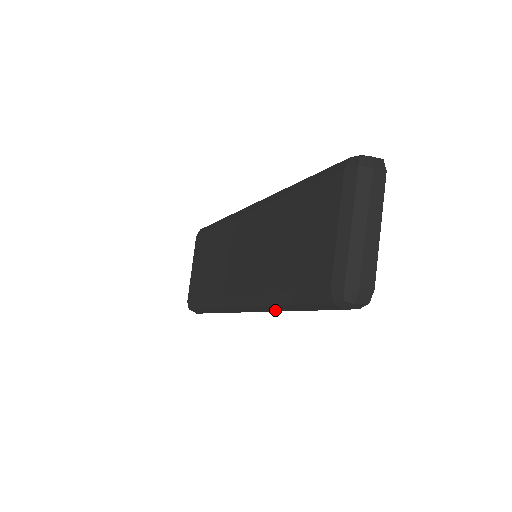
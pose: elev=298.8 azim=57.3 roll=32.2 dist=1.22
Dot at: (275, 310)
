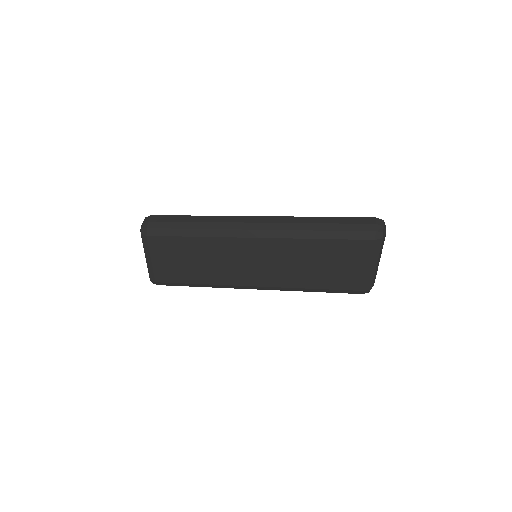
Dot at: occluded
